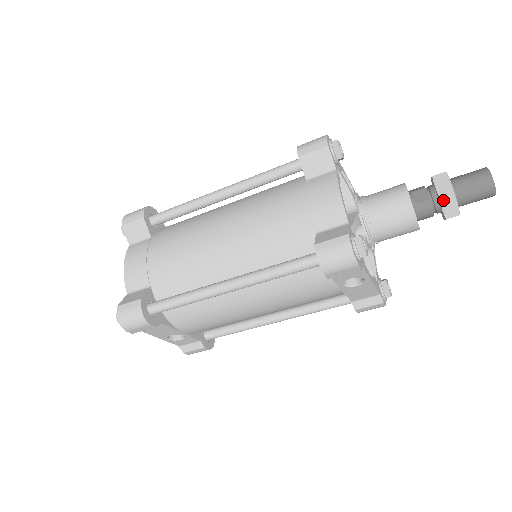
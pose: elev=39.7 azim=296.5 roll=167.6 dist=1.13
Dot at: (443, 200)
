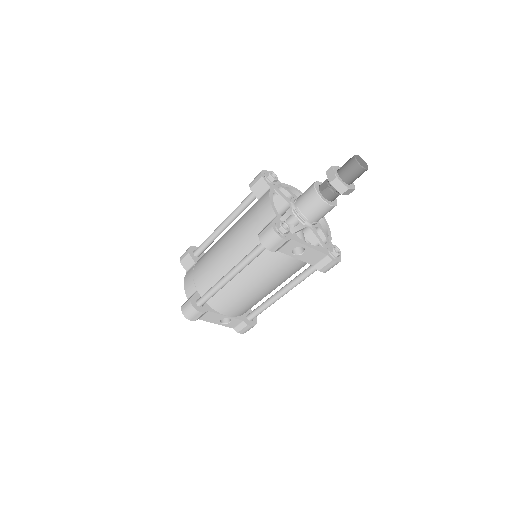
Dot at: (332, 184)
